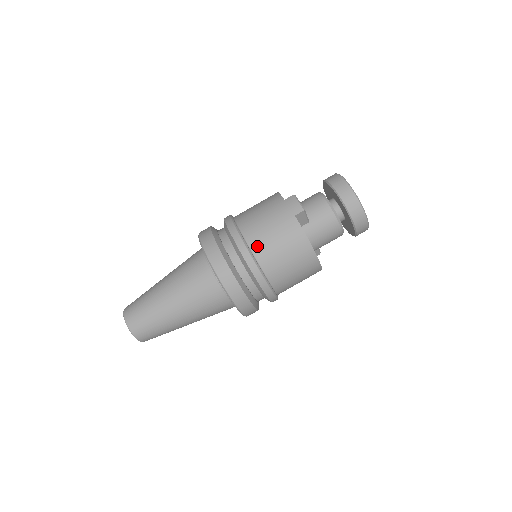
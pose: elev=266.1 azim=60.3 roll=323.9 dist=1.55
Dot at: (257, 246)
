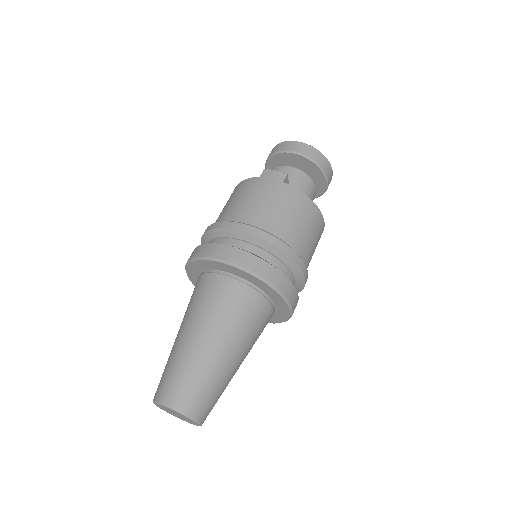
Dot at: (271, 226)
